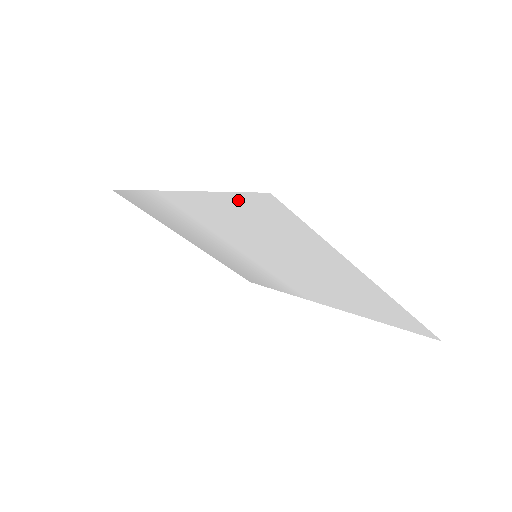
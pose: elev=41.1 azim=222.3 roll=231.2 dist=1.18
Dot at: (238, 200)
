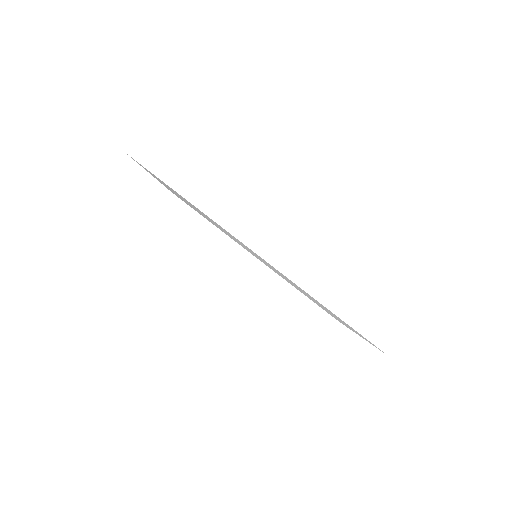
Dot at: (344, 322)
